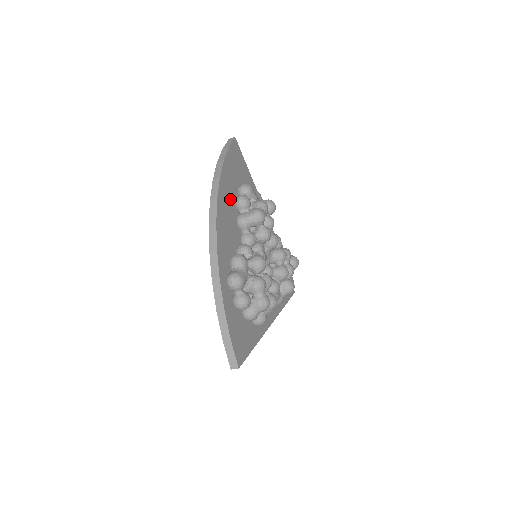
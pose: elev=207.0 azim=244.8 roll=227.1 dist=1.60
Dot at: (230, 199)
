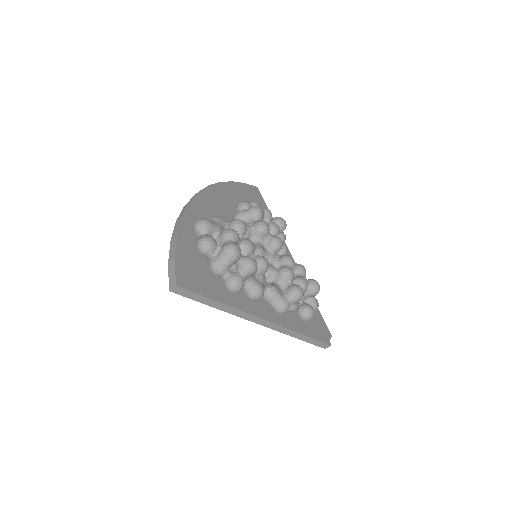
Dot at: (230, 201)
